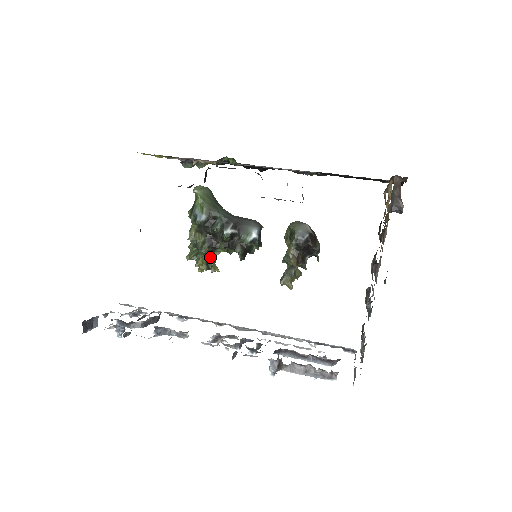
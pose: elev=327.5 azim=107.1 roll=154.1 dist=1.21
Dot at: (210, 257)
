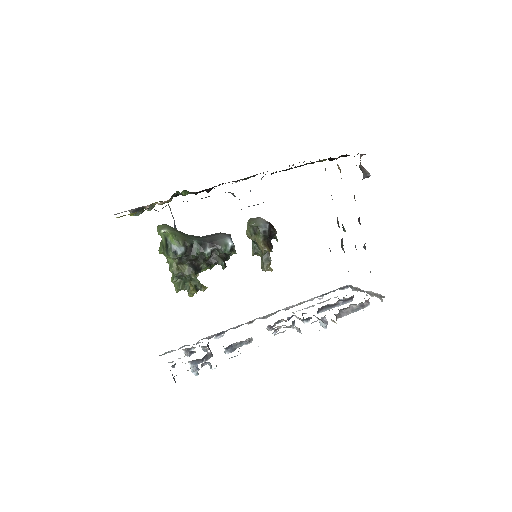
Dot at: (196, 280)
